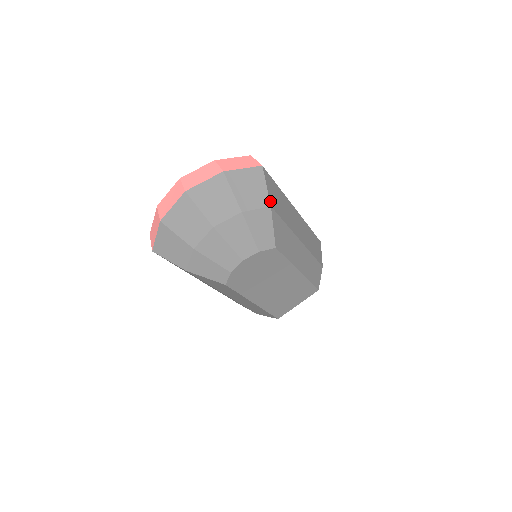
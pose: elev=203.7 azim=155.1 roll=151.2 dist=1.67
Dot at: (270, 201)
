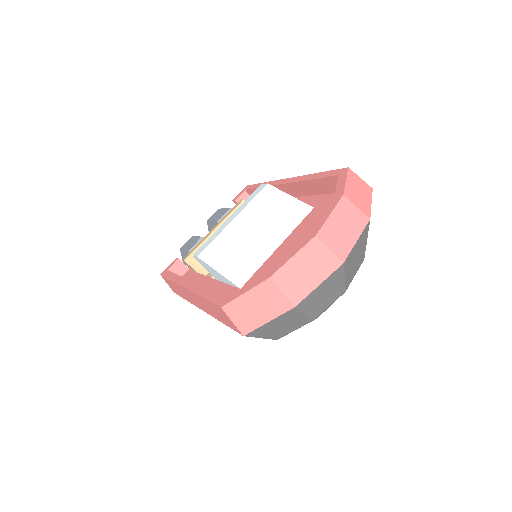
Dot at: occluded
